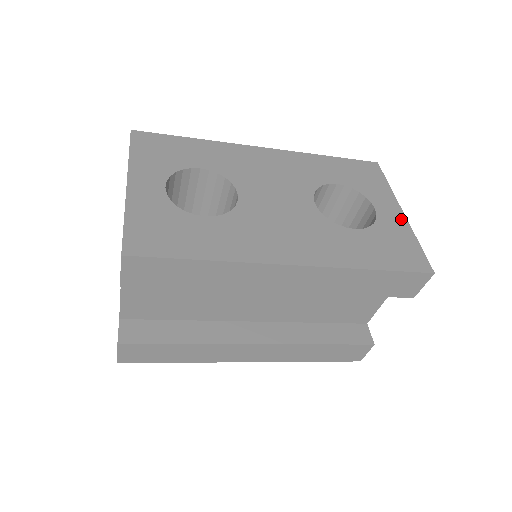
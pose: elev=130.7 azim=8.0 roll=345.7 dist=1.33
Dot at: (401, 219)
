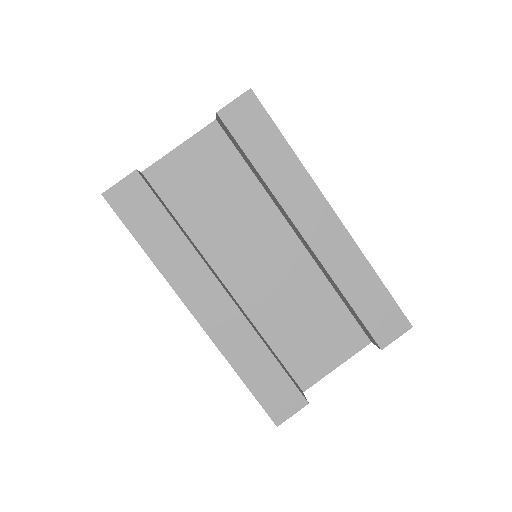
Dot at: occluded
